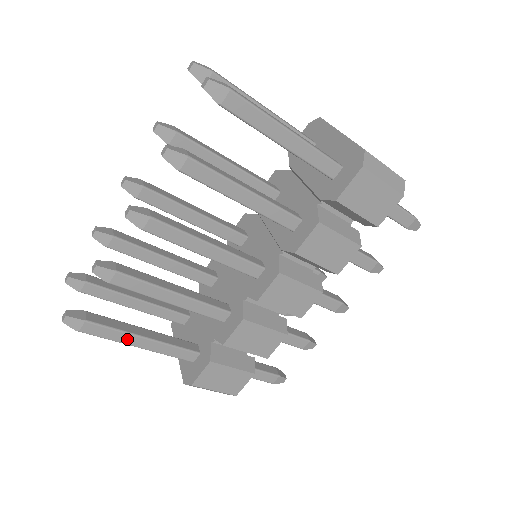
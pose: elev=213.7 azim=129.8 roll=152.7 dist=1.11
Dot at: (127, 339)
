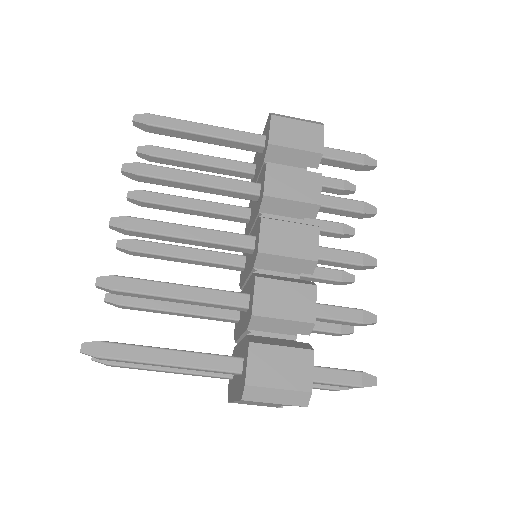
Dot at: (153, 356)
